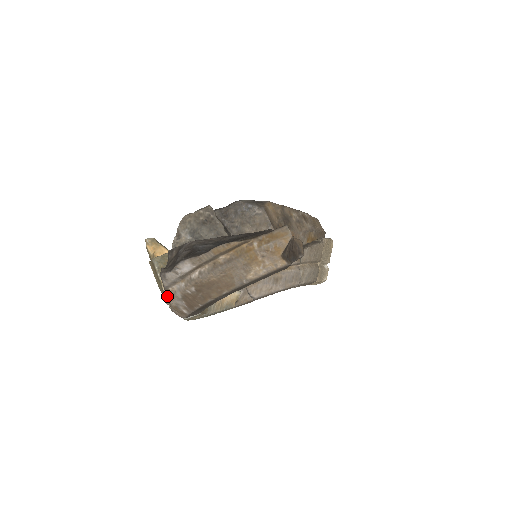
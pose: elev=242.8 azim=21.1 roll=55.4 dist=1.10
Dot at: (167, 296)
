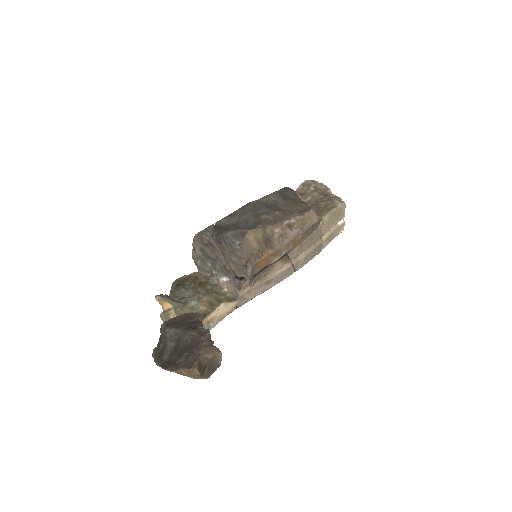
Dot at: occluded
